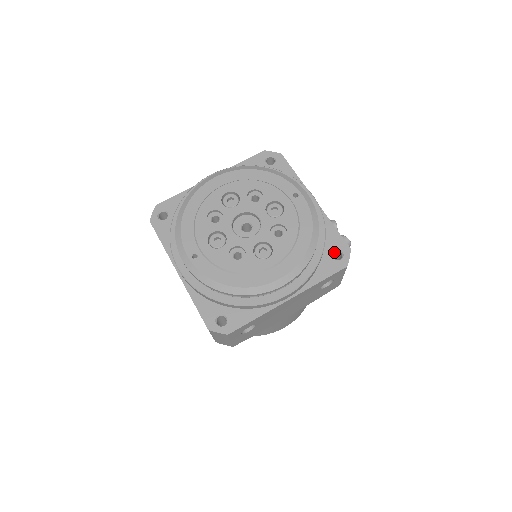
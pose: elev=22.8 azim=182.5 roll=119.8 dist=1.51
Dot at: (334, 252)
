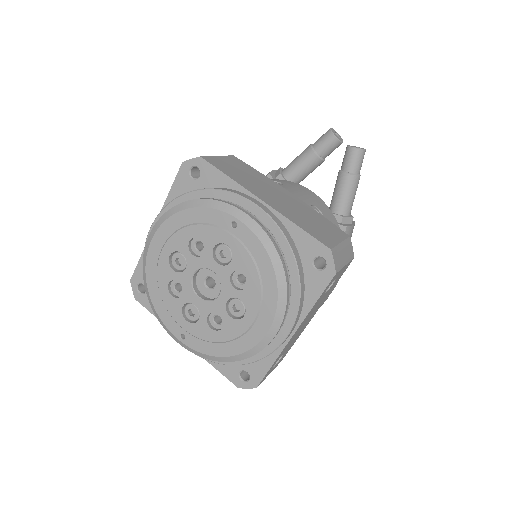
Dot at: (315, 259)
